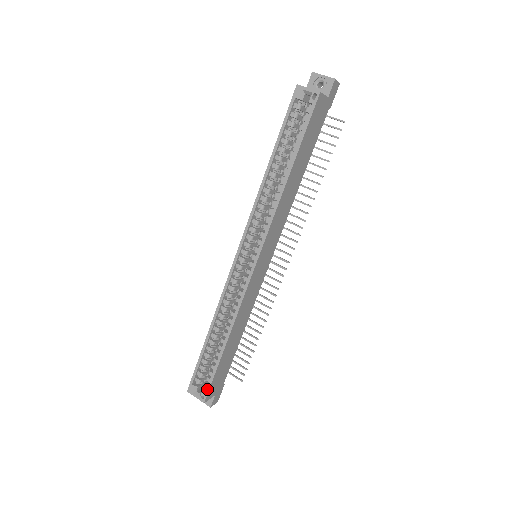
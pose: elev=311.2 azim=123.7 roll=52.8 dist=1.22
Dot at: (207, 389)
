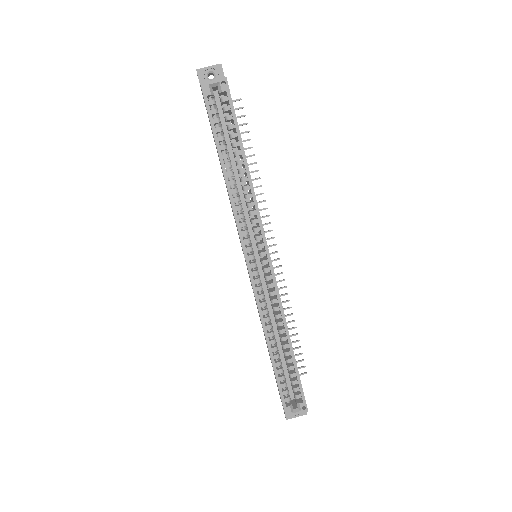
Dot at: (302, 397)
